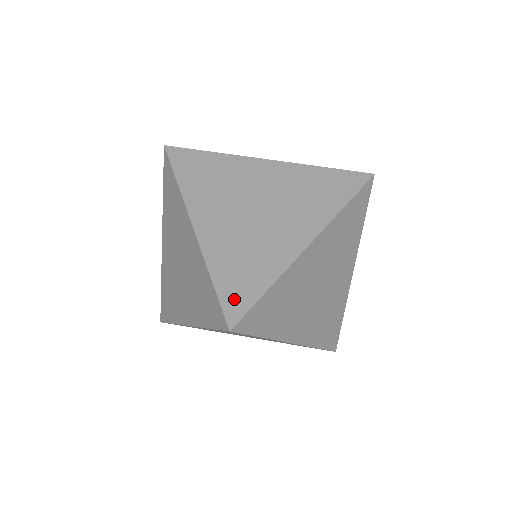
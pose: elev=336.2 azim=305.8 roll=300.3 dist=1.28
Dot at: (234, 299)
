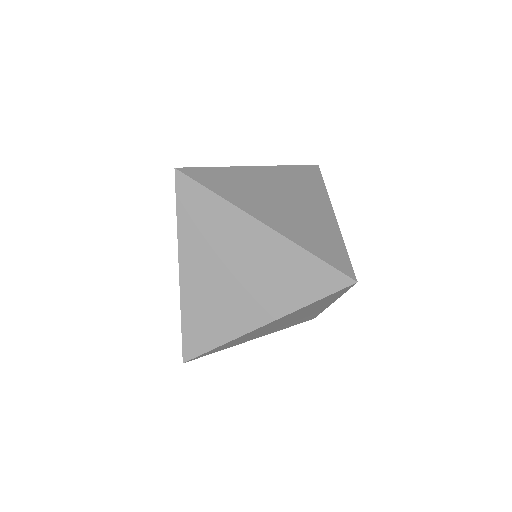
Dot at: (192, 343)
